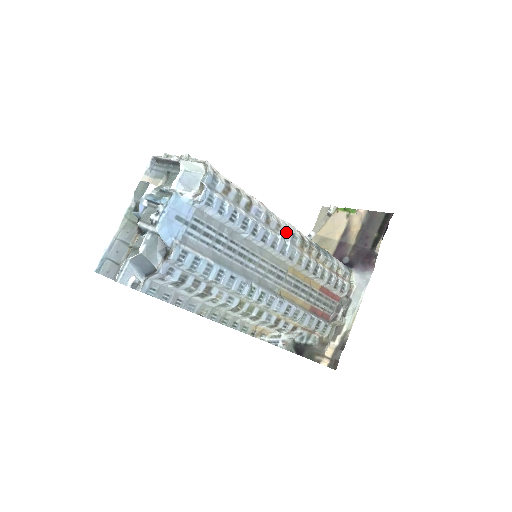
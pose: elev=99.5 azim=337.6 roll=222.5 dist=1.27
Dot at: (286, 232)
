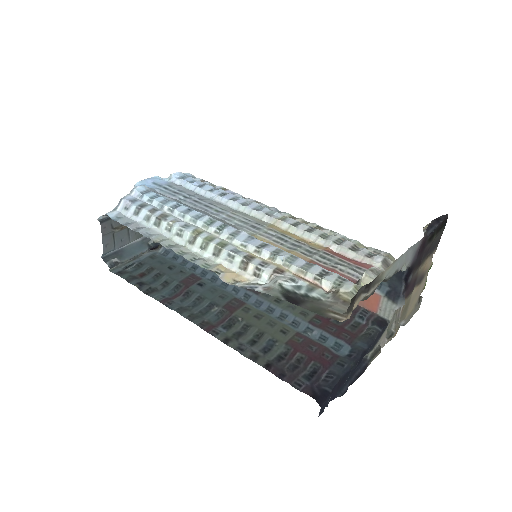
Dot at: (267, 207)
